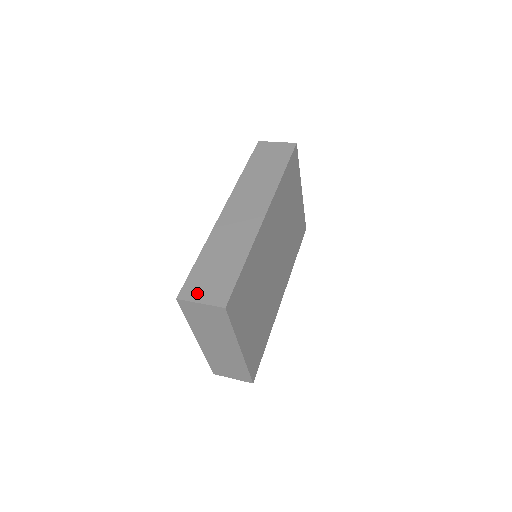
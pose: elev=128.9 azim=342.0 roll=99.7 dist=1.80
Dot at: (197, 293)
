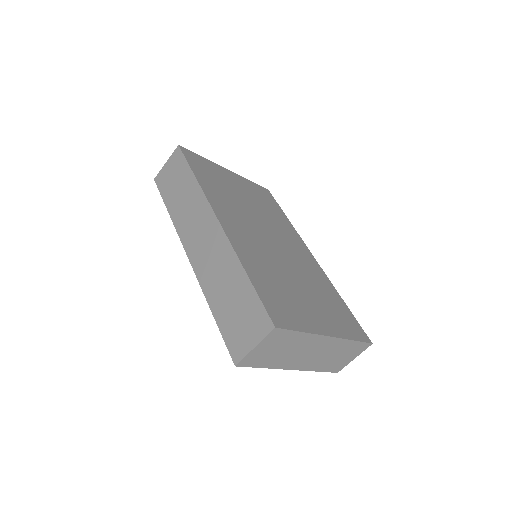
Dot at: (243, 343)
